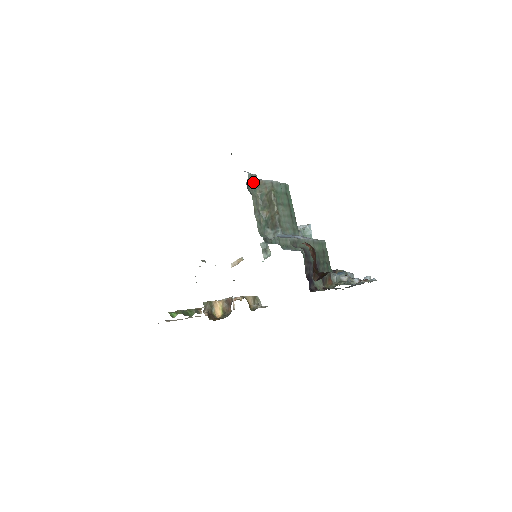
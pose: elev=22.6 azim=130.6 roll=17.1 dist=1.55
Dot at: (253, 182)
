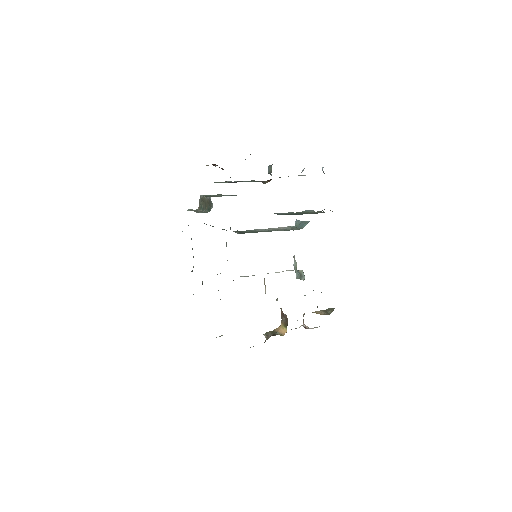
Dot at: occluded
